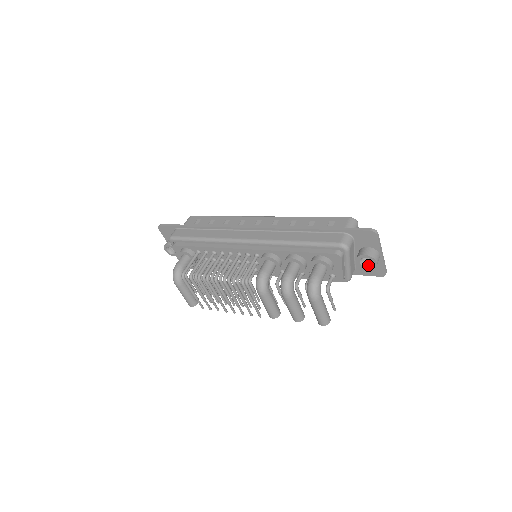
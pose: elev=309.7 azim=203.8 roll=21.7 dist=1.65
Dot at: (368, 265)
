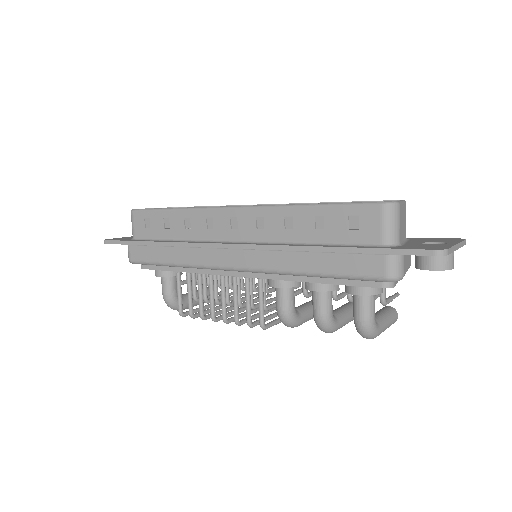
Dot at: occluded
